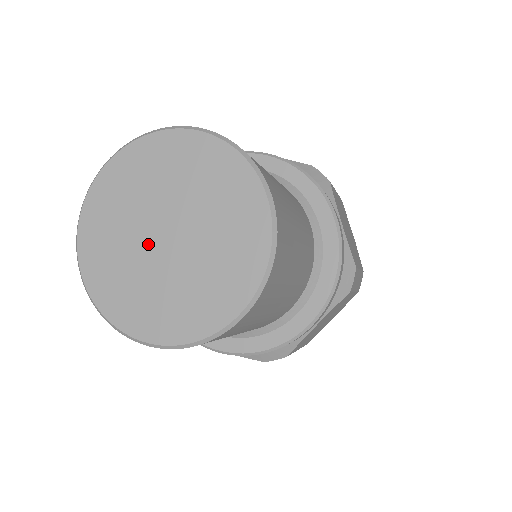
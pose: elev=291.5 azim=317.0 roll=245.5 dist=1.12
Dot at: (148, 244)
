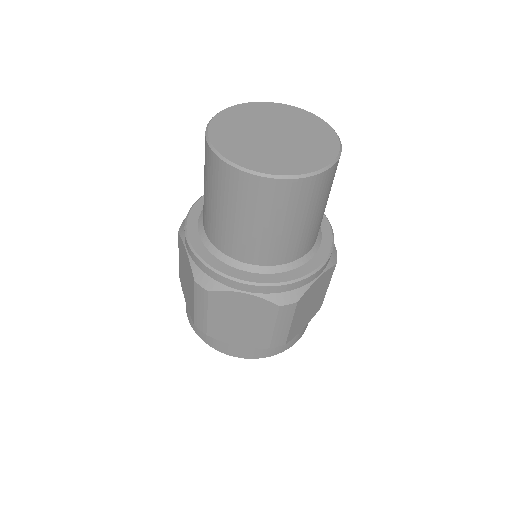
Dot at: (263, 129)
